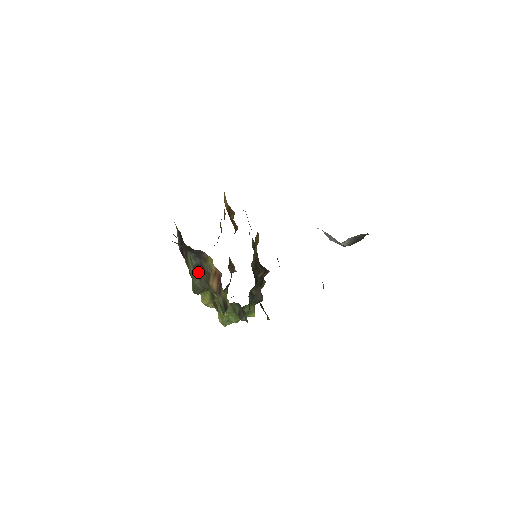
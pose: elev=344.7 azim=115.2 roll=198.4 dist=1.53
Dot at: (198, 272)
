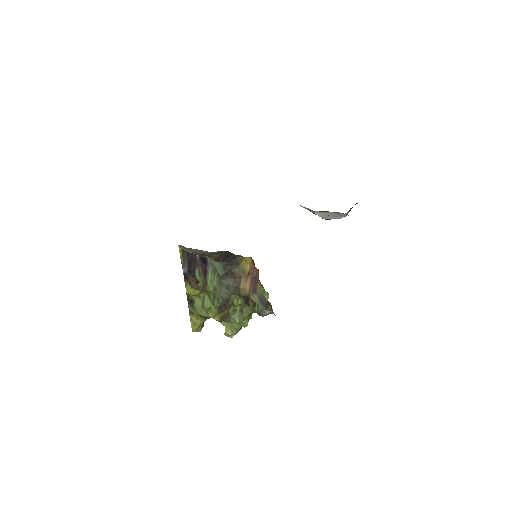
Dot at: (225, 281)
